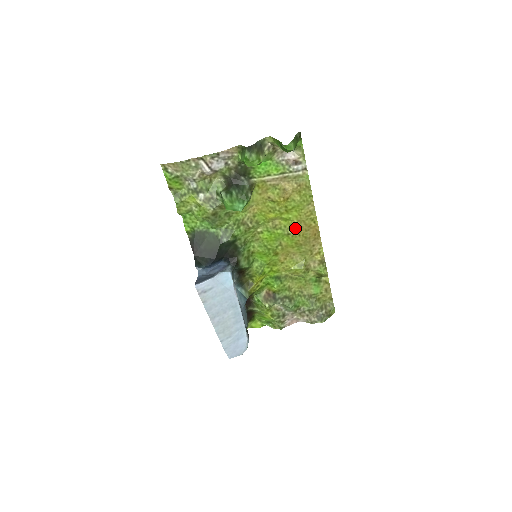
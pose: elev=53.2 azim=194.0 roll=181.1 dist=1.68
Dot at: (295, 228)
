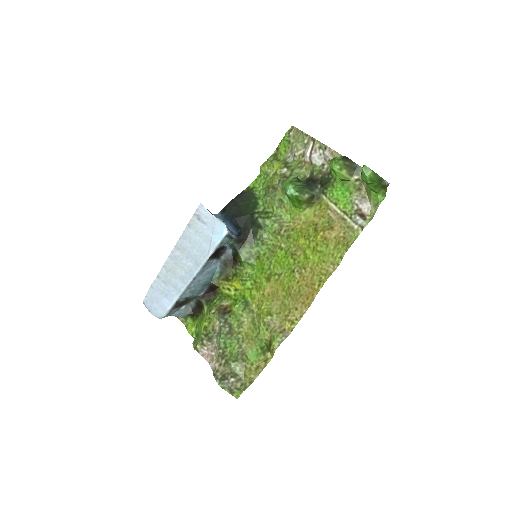
Dot at: (303, 271)
